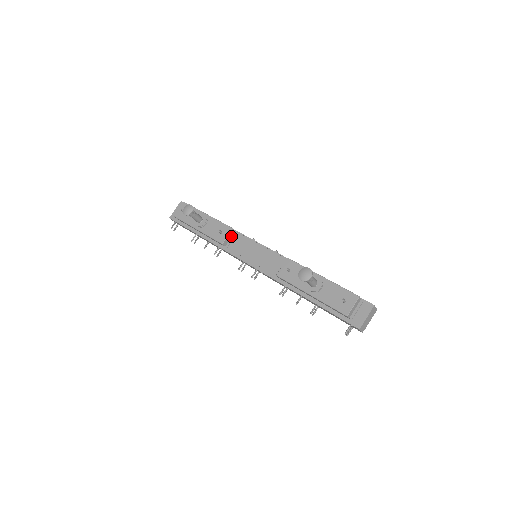
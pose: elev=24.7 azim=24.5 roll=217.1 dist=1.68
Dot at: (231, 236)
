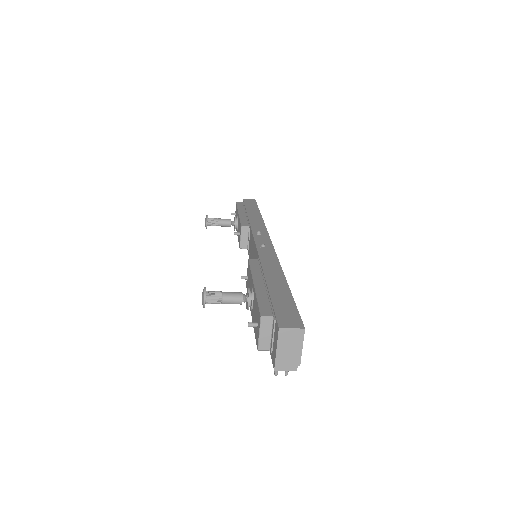
Dot at: (247, 234)
